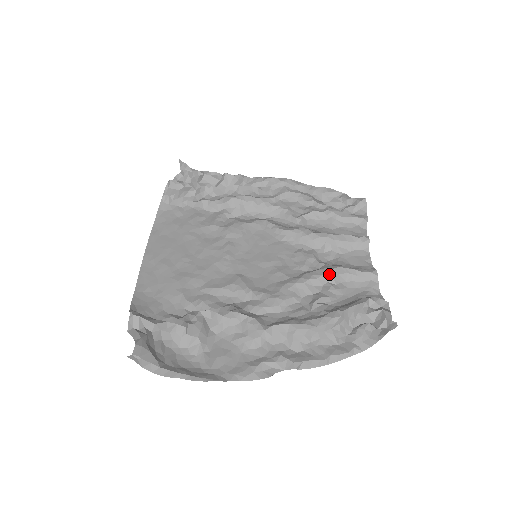
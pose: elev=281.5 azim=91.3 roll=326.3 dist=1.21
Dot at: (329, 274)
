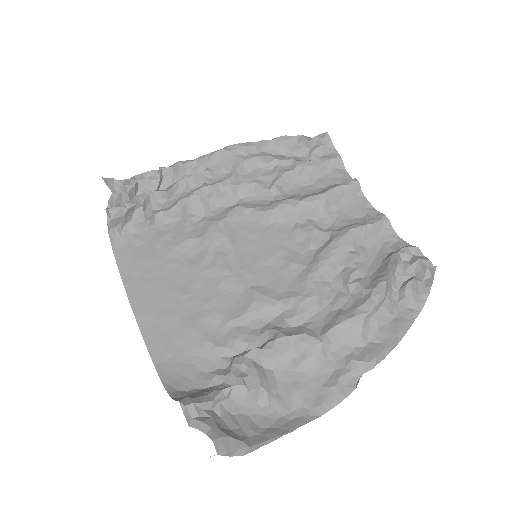
Dot at: (344, 243)
